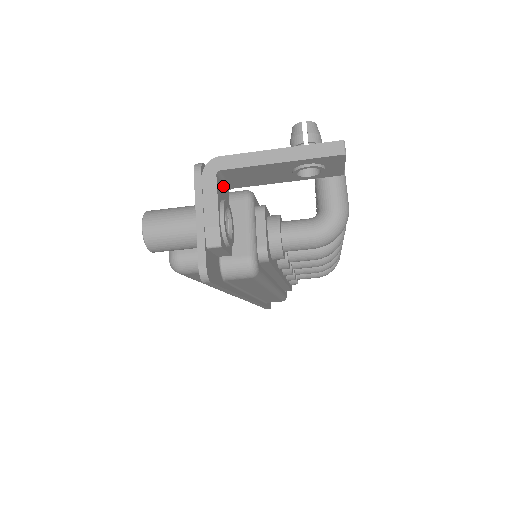
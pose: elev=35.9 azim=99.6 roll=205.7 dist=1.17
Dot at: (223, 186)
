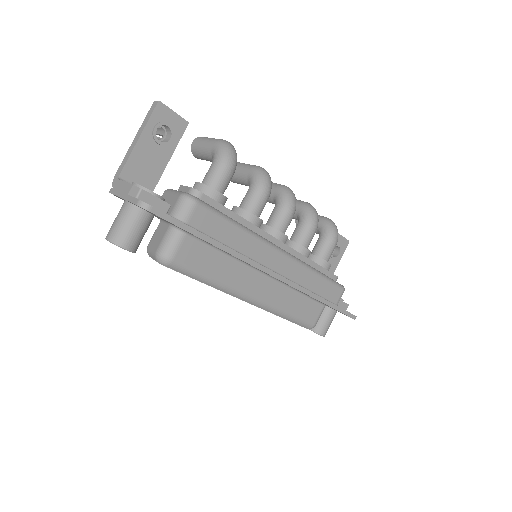
Dot at: occluded
